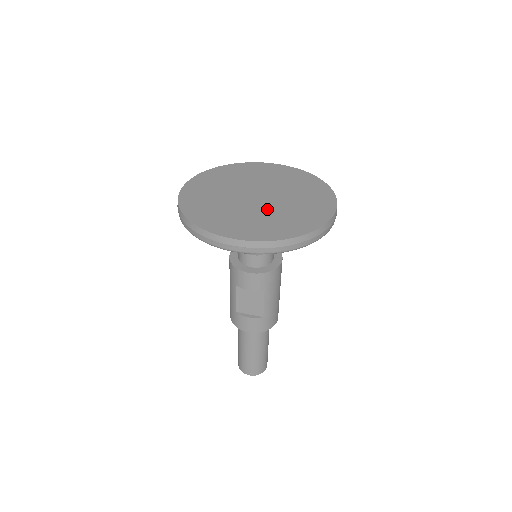
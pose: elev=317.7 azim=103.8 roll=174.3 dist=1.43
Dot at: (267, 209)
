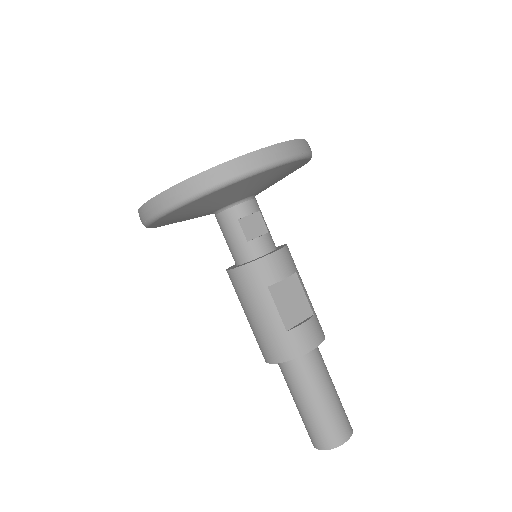
Dot at: occluded
